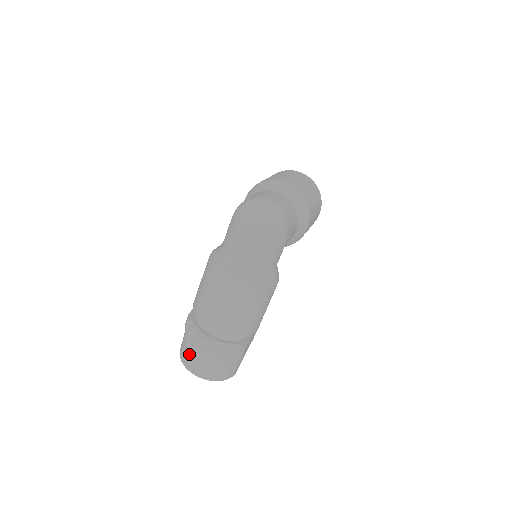
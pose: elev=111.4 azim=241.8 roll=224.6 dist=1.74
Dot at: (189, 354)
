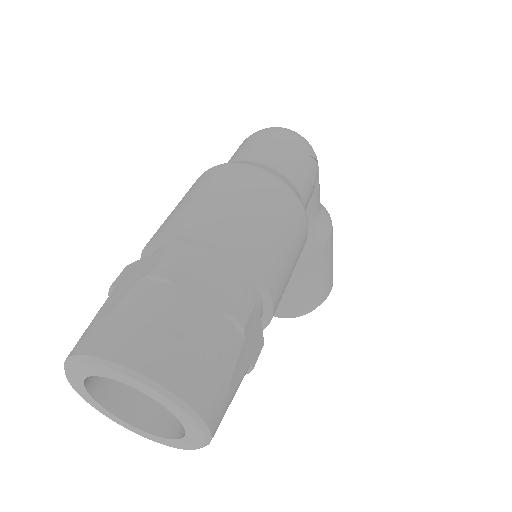
Dot at: (106, 313)
